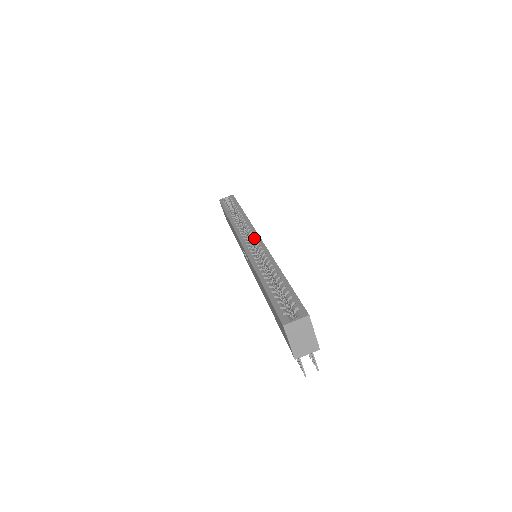
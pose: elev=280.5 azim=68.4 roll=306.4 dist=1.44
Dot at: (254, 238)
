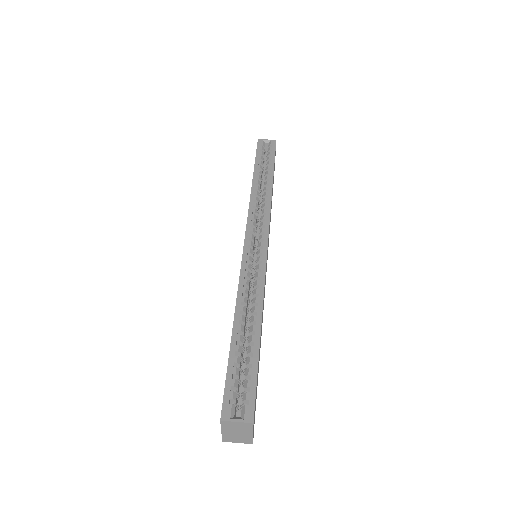
Dot at: (262, 239)
